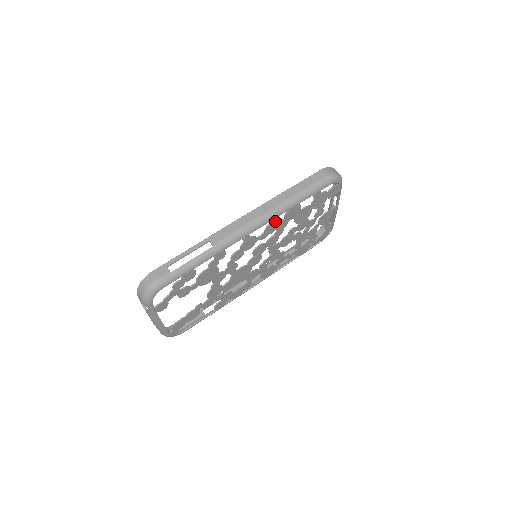
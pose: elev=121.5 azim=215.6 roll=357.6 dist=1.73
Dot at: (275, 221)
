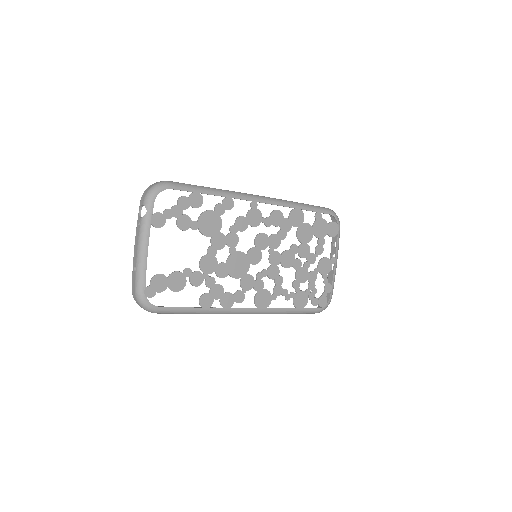
Dot at: (280, 211)
